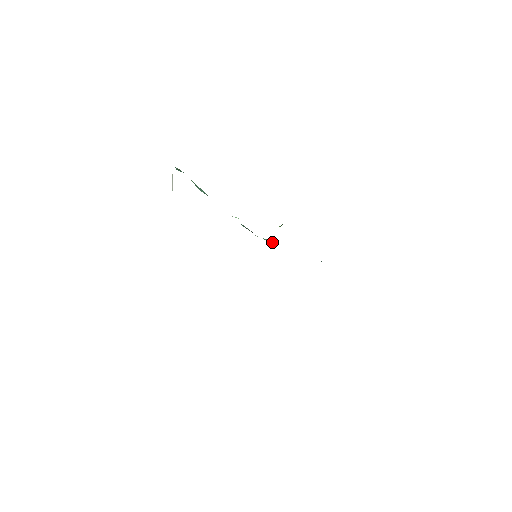
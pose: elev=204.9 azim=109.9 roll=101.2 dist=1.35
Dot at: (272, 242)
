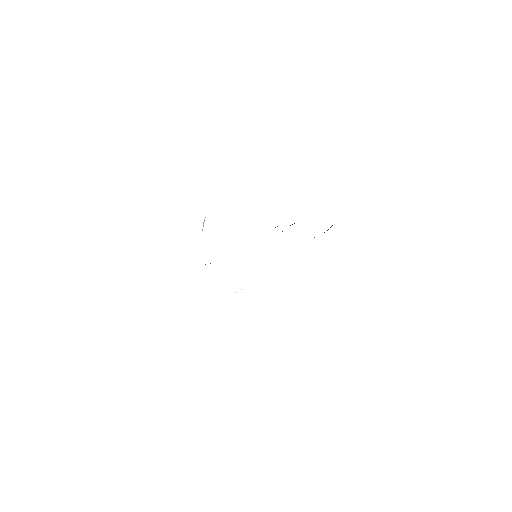
Dot at: occluded
